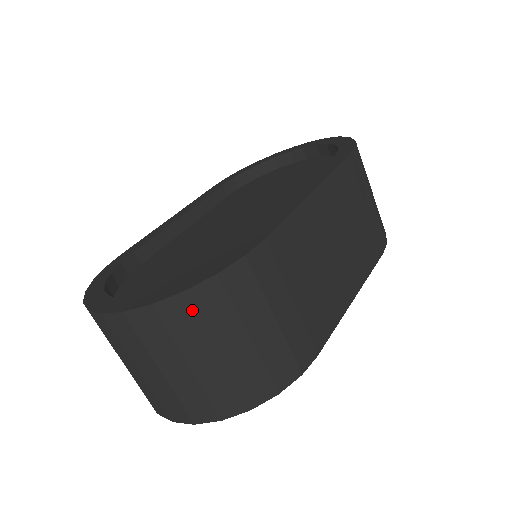
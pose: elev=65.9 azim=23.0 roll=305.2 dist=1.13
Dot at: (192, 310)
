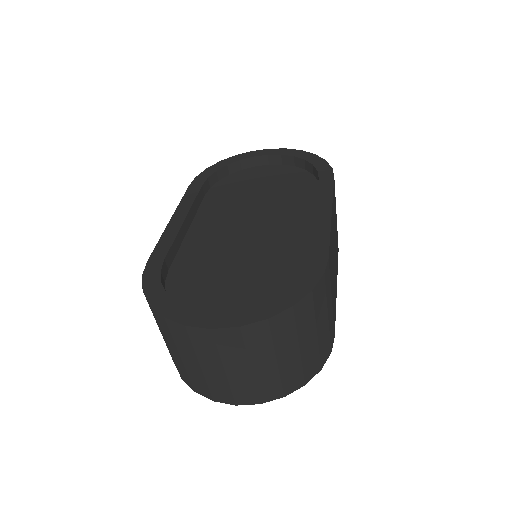
Dot at: (293, 319)
